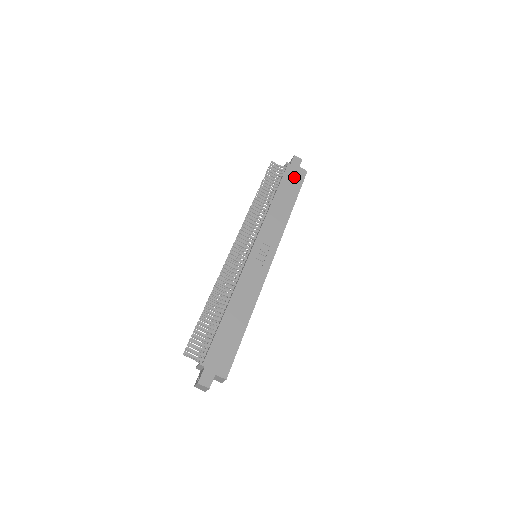
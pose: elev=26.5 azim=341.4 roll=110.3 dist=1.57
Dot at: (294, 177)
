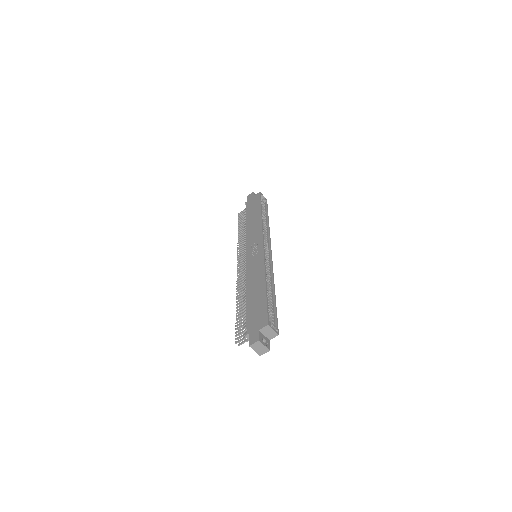
Dot at: (253, 203)
